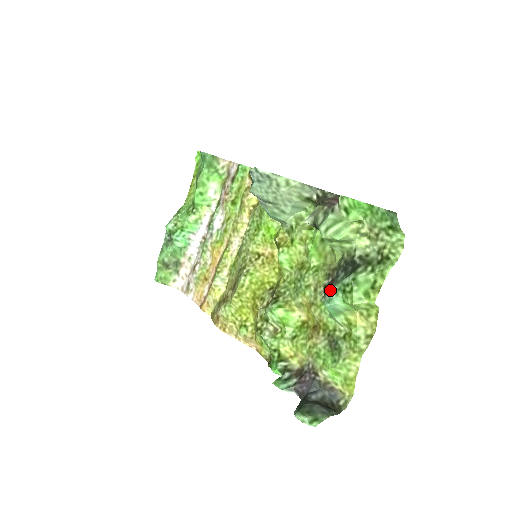
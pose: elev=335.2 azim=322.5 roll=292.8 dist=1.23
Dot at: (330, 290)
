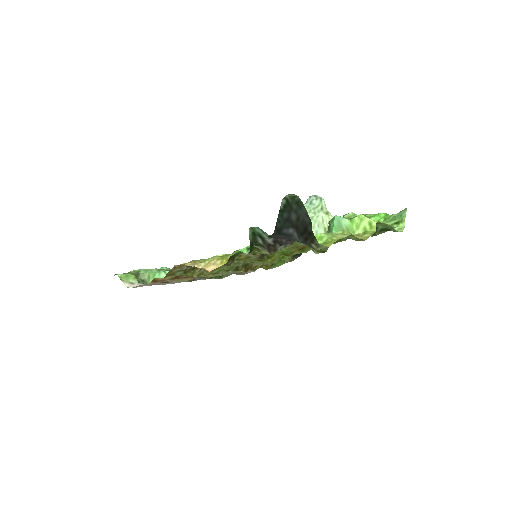
Dot at: occluded
